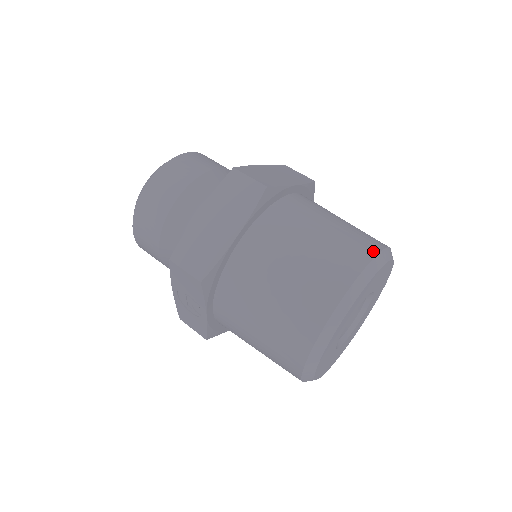
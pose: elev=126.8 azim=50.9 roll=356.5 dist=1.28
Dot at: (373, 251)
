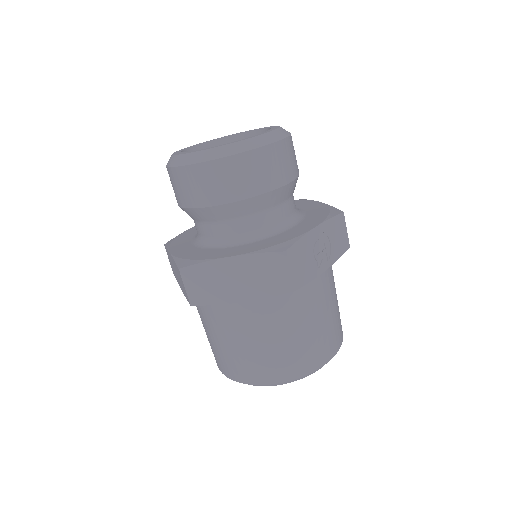
Dot at: (252, 381)
